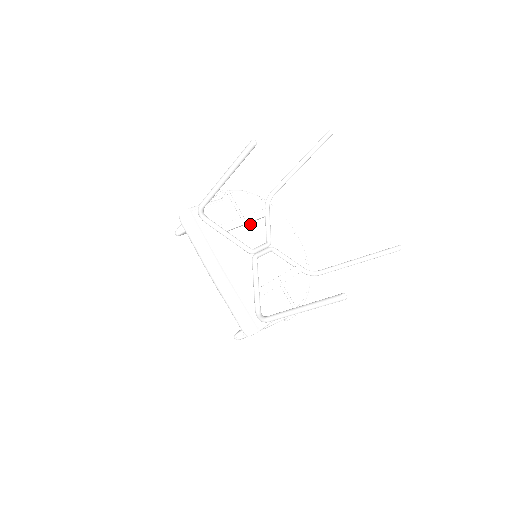
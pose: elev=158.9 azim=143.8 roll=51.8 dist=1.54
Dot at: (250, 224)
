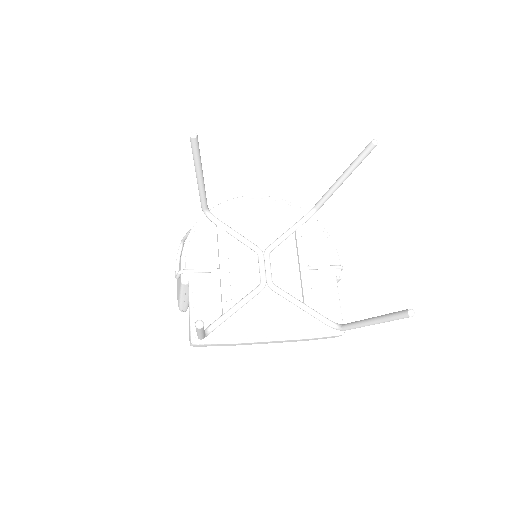
Dot at: (229, 262)
